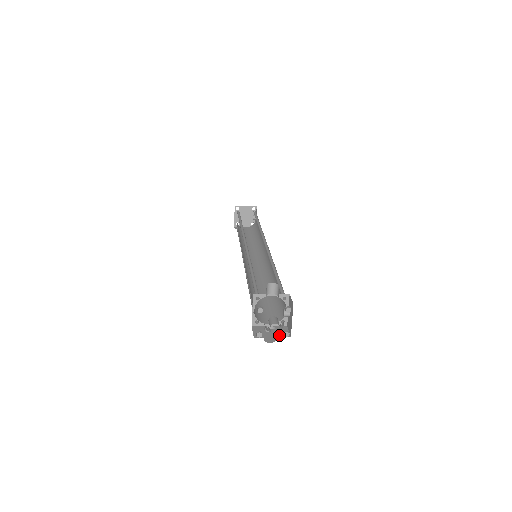
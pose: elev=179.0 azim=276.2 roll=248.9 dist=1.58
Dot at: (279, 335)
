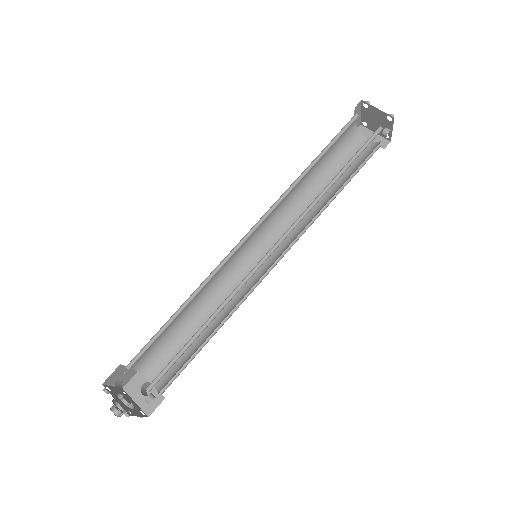
Dot at: (143, 405)
